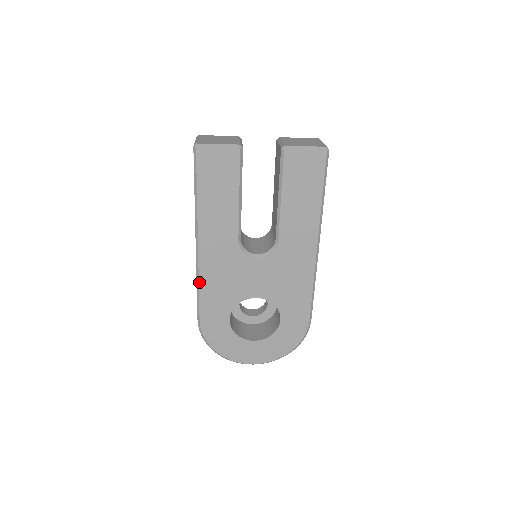
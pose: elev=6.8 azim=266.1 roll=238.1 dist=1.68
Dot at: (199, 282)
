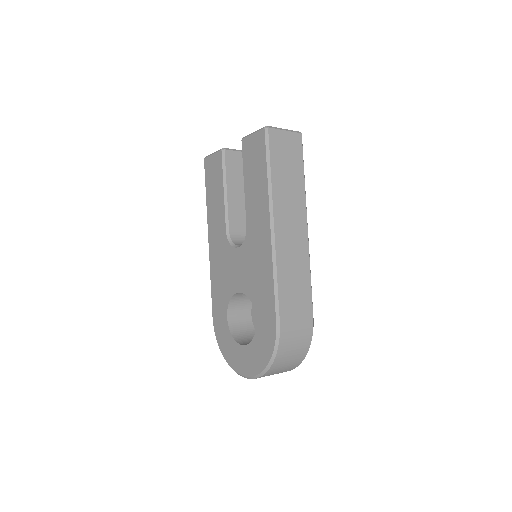
Dot at: (211, 276)
